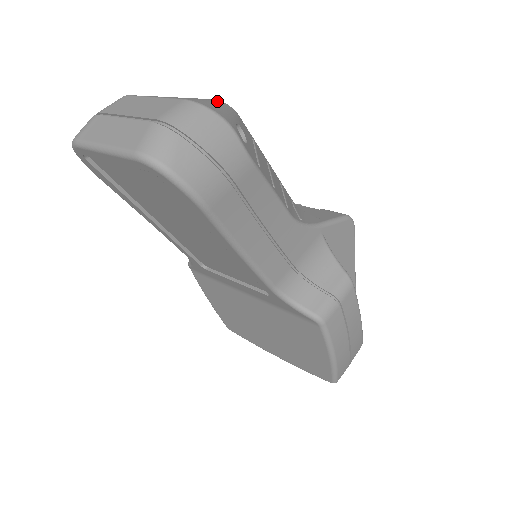
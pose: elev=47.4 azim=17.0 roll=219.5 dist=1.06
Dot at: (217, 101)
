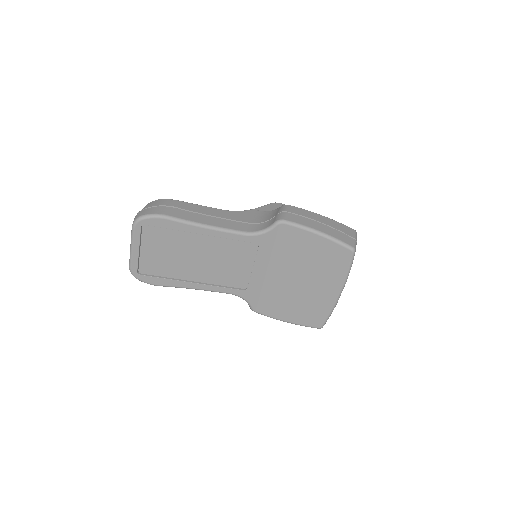
Dot at: occluded
